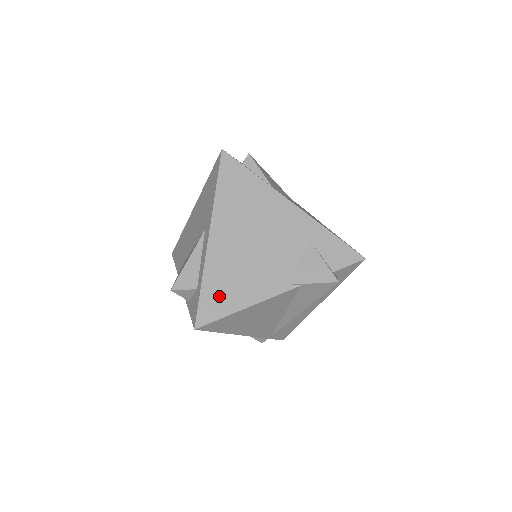
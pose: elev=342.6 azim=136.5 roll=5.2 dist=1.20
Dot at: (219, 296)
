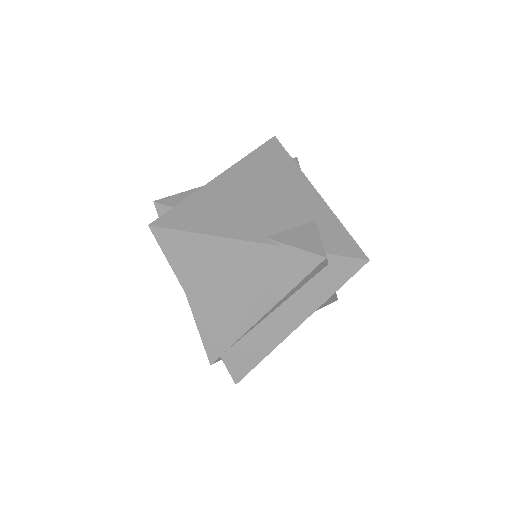
Dot at: (194, 215)
